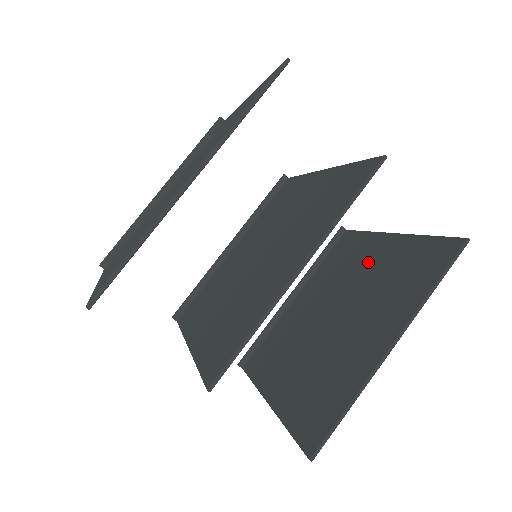
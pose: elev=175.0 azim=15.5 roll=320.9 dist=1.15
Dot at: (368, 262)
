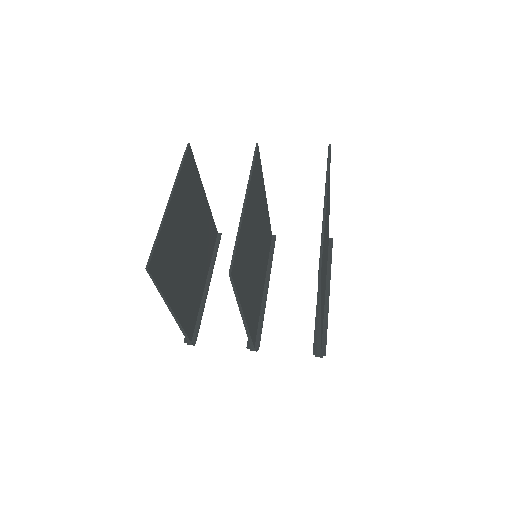
Dot at: occluded
